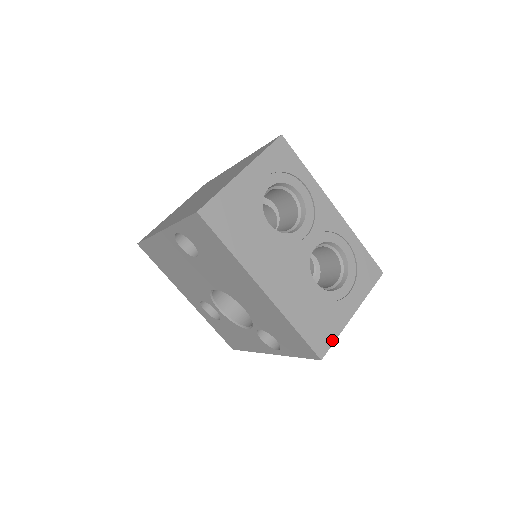
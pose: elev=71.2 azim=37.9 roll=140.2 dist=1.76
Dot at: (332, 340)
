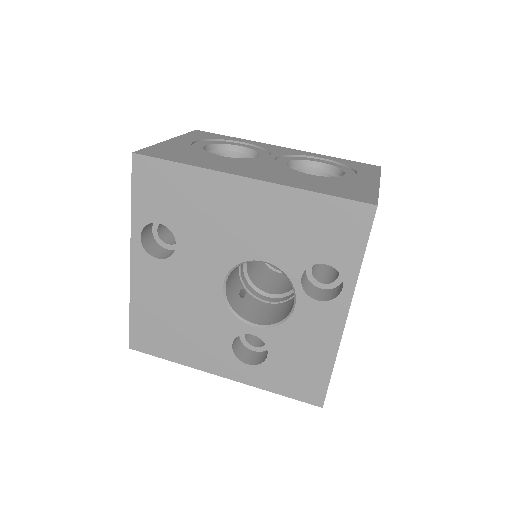
Dot at: (374, 195)
